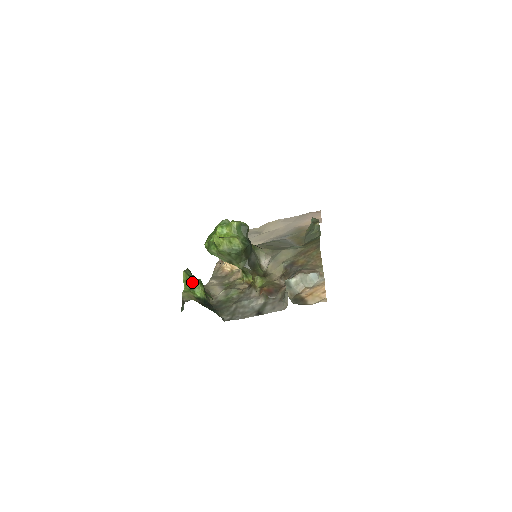
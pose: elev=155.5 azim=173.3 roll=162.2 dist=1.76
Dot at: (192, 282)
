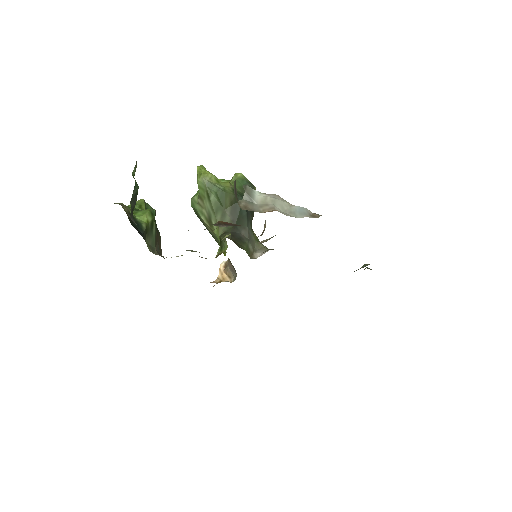
Dot at: occluded
